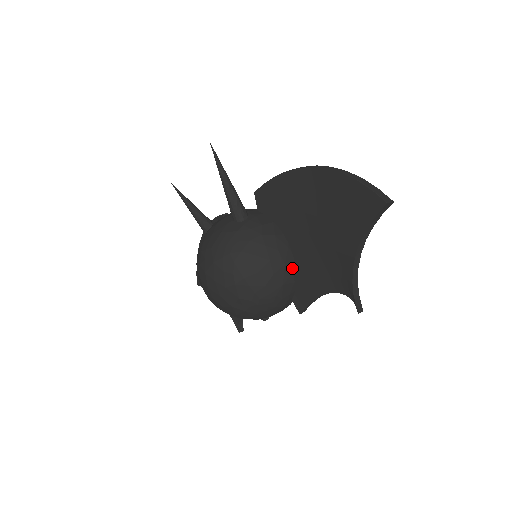
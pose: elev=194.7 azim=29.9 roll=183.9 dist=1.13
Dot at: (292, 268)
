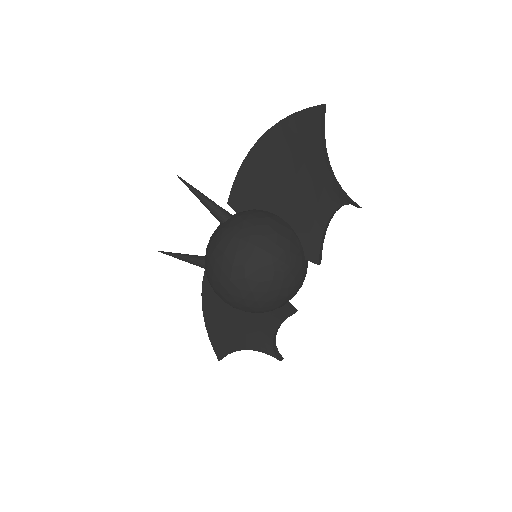
Dot at: (289, 228)
